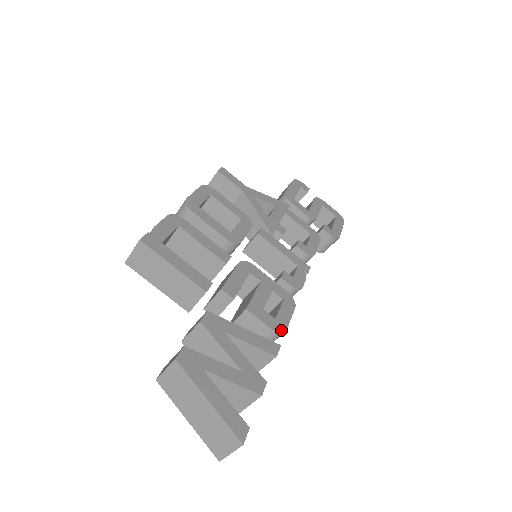
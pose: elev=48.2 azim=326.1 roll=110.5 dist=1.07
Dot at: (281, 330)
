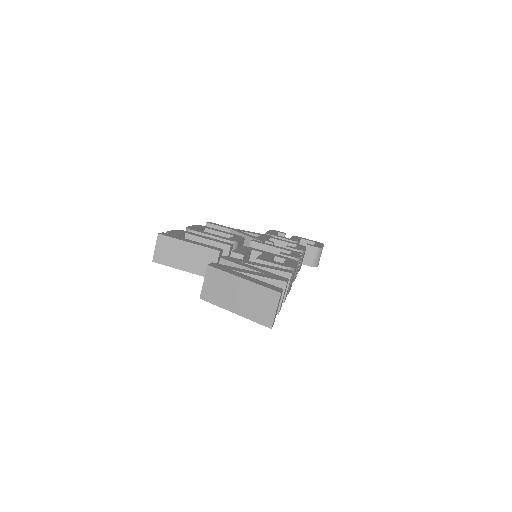
Dot at: (290, 267)
